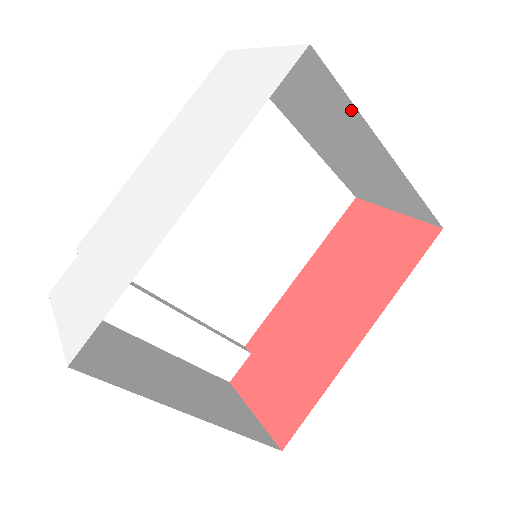
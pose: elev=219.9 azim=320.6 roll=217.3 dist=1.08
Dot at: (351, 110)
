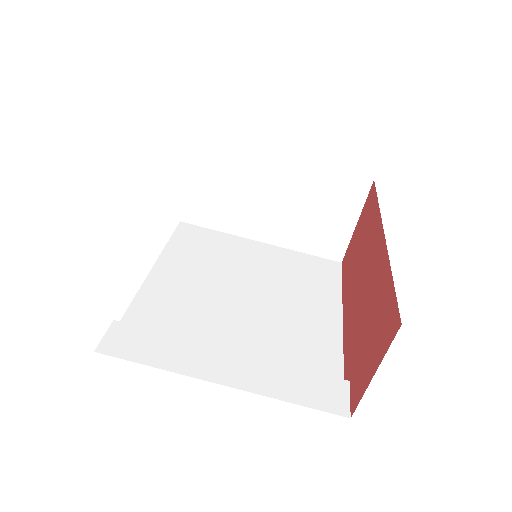
Dot at: (241, 153)
